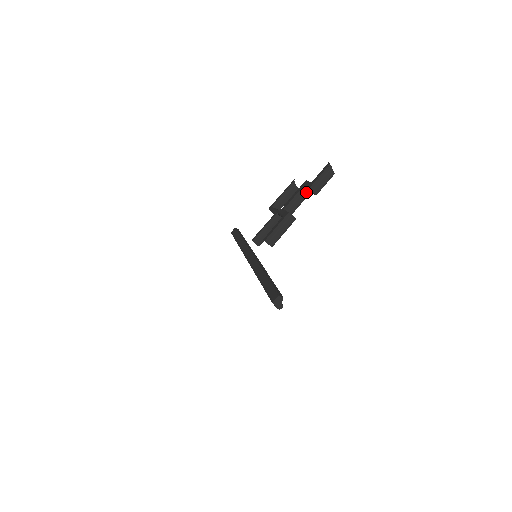
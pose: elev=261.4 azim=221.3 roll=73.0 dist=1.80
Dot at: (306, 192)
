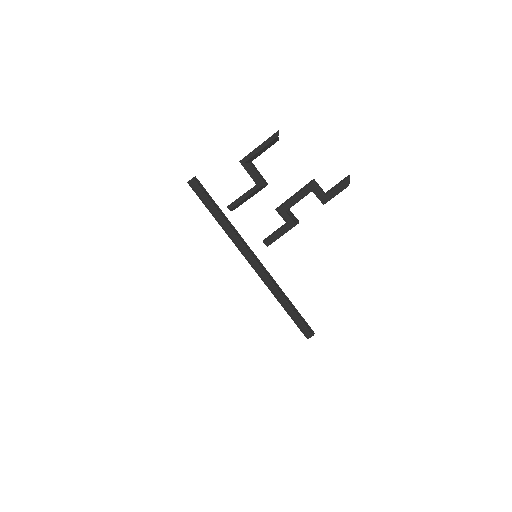
Dot at: (311, 191)
